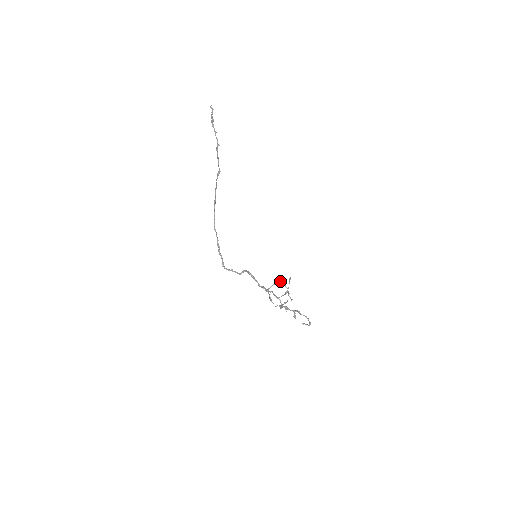
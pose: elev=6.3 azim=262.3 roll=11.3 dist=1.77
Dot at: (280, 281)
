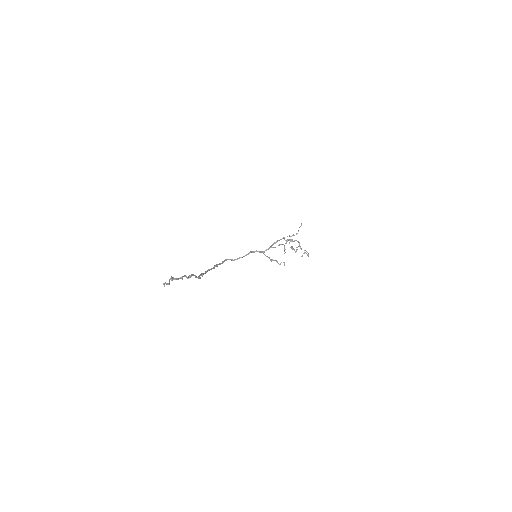
Dot at: occluded
